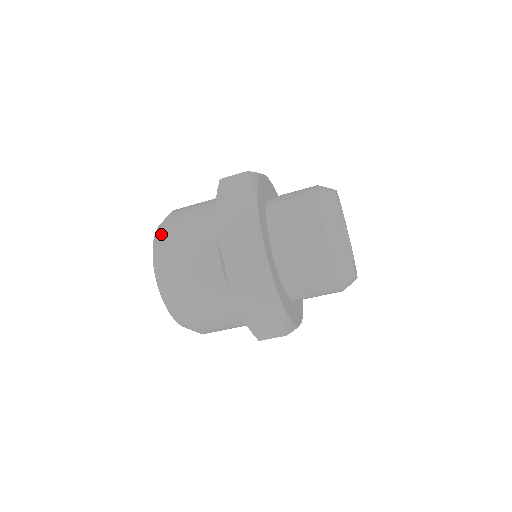
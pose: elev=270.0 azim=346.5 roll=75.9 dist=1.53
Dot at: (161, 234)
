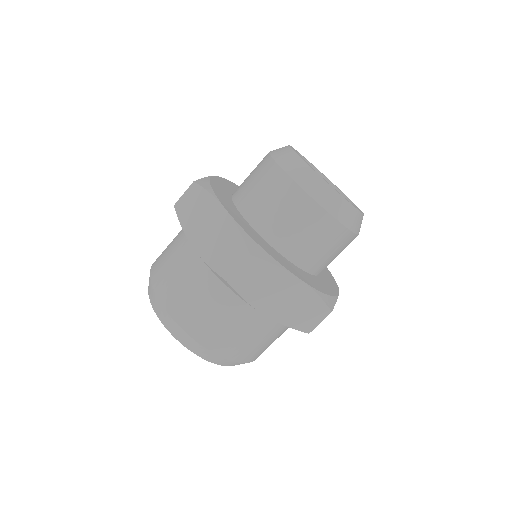
Dot at: (153, 293)
